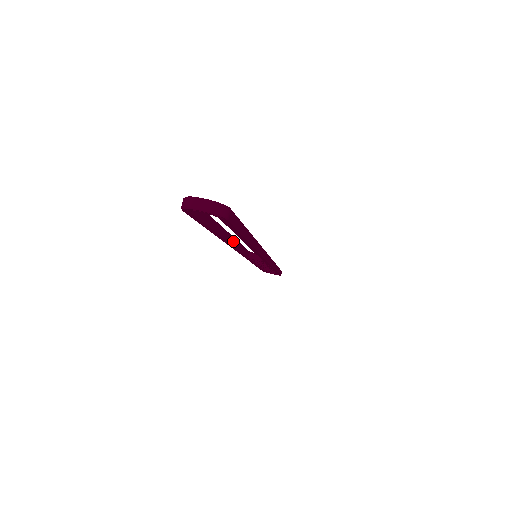
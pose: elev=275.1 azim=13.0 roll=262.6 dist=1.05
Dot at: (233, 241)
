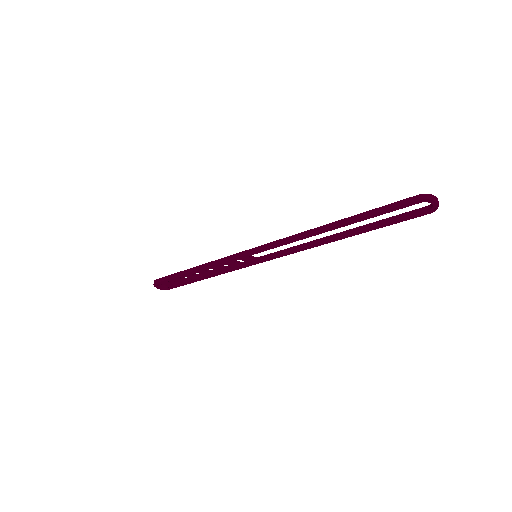
Dot at: (311, 234)
